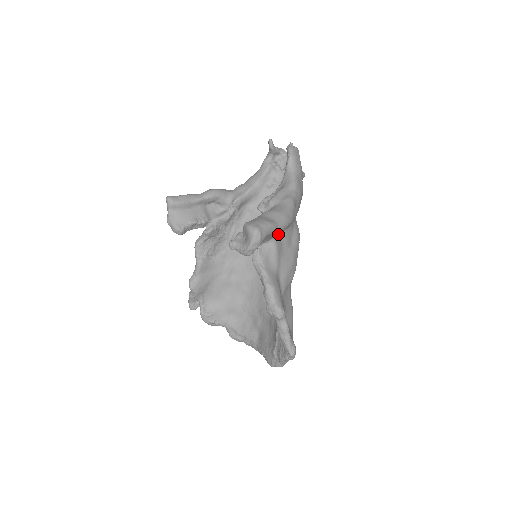
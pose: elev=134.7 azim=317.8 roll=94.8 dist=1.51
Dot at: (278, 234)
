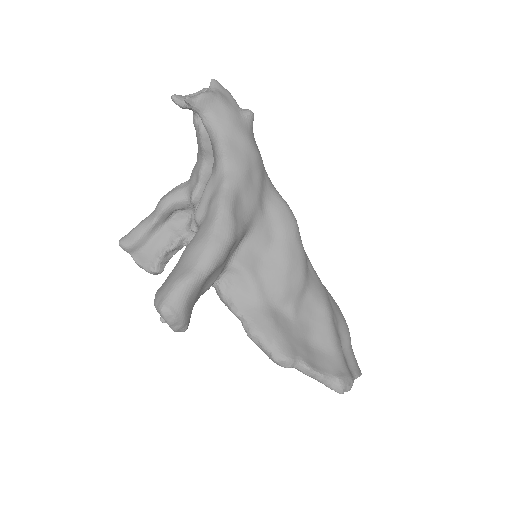
Dot at: (238, 248)
